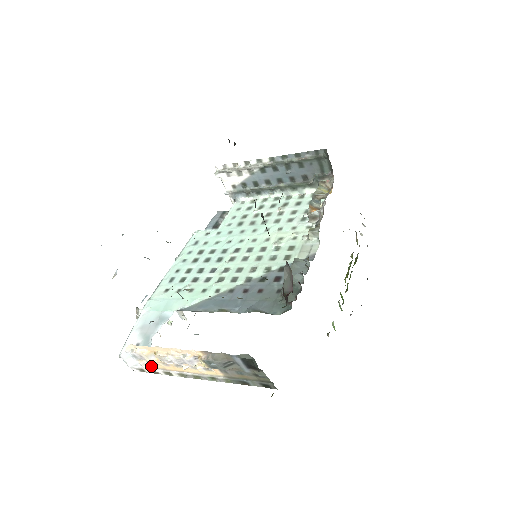
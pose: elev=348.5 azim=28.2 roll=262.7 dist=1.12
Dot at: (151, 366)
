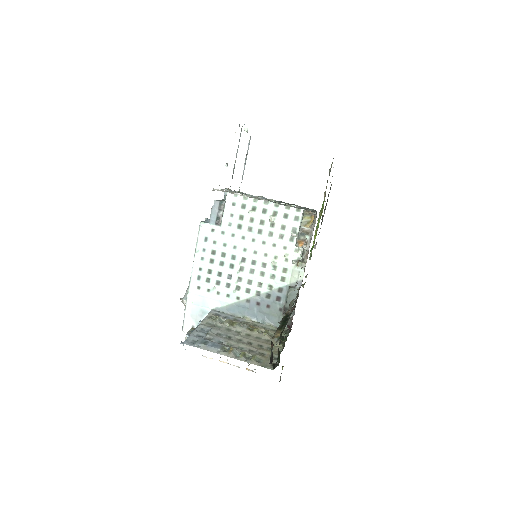
Dot at: occluded
